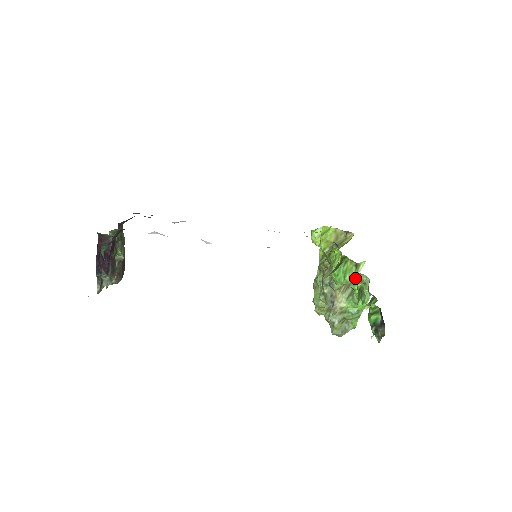
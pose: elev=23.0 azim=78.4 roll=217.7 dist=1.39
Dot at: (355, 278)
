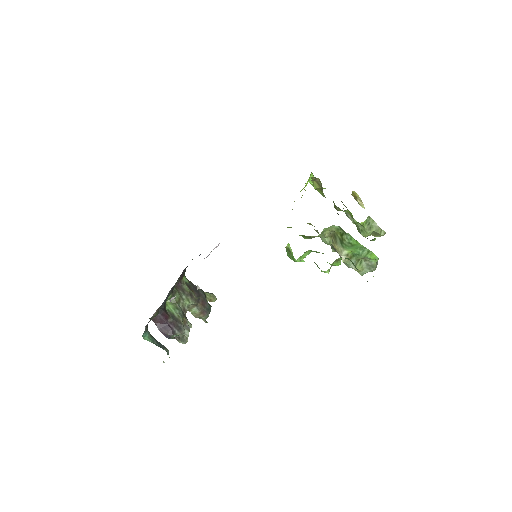
Dot at: (294, 259)
